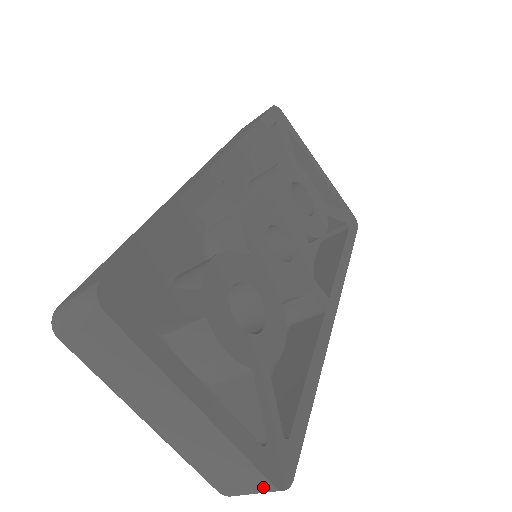
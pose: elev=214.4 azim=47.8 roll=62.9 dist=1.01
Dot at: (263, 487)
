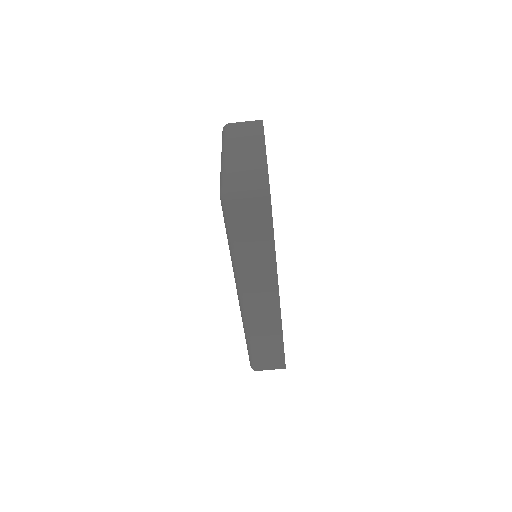
Dot at: (261, 180)
